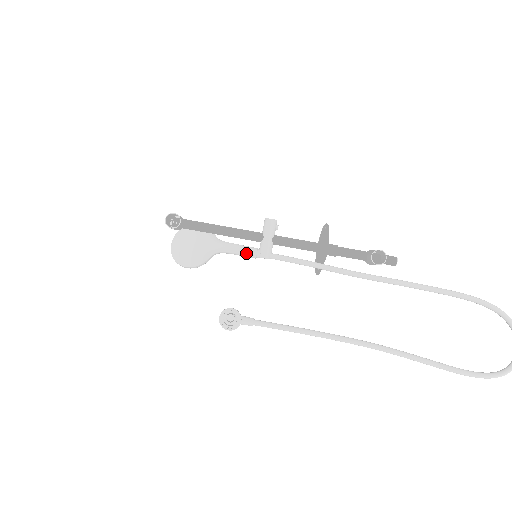
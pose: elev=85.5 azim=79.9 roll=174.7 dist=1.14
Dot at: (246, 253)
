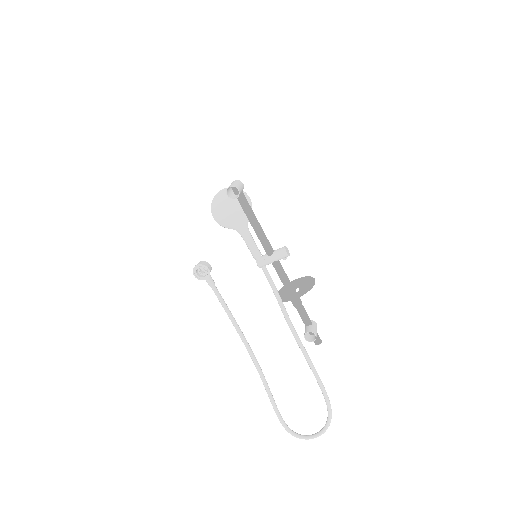
Dot at: (252, 251)
